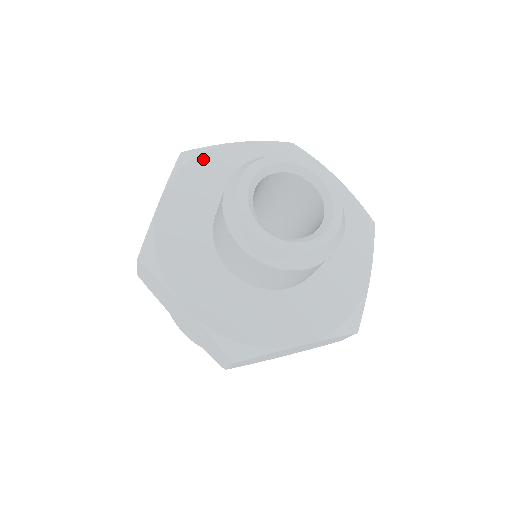
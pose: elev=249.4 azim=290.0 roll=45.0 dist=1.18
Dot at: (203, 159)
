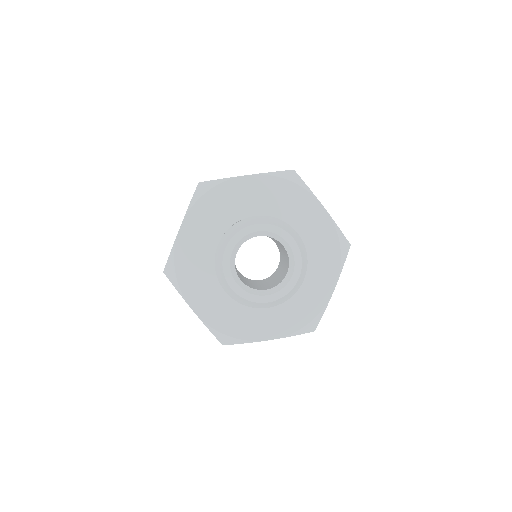
Dot at: (214, 193)
